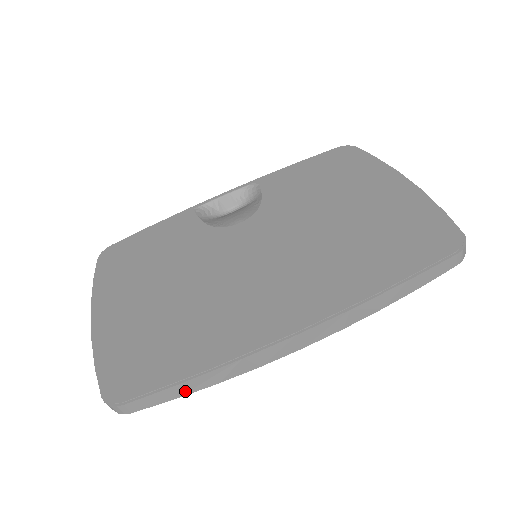
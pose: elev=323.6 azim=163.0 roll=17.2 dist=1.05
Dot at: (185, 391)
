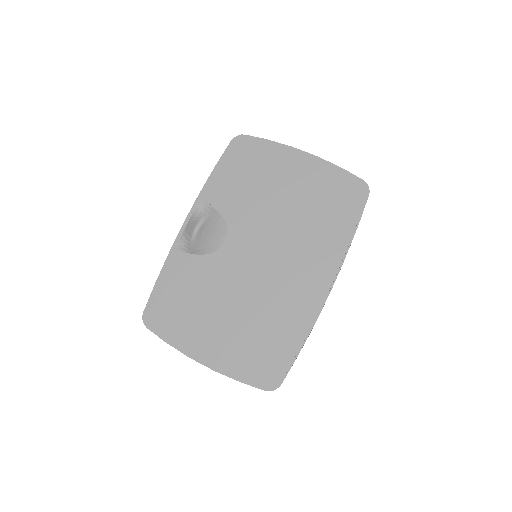
Dot at: occluded
